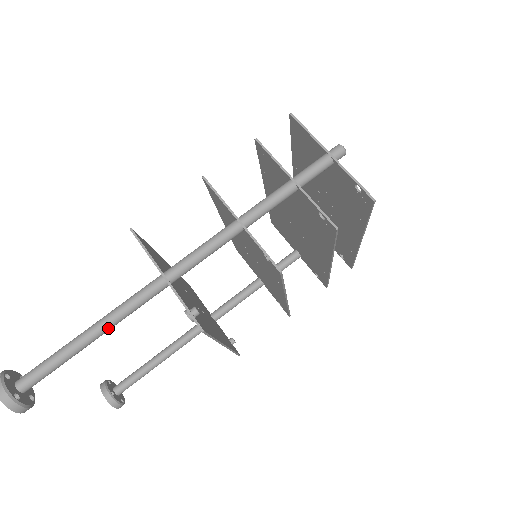
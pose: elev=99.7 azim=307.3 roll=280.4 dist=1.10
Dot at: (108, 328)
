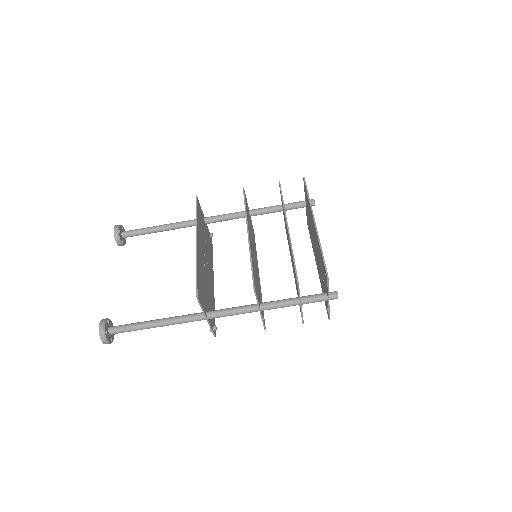
Dot at: (166, 325)
